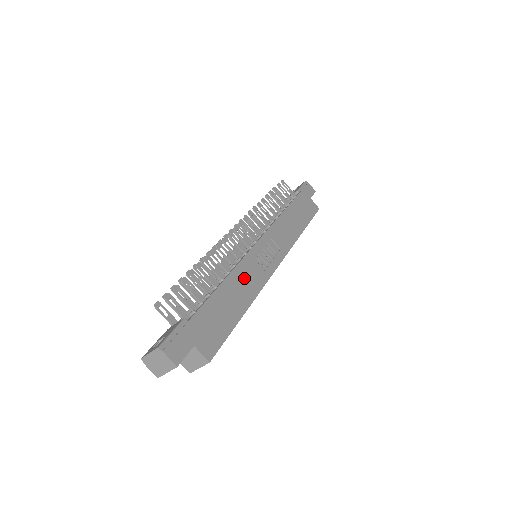
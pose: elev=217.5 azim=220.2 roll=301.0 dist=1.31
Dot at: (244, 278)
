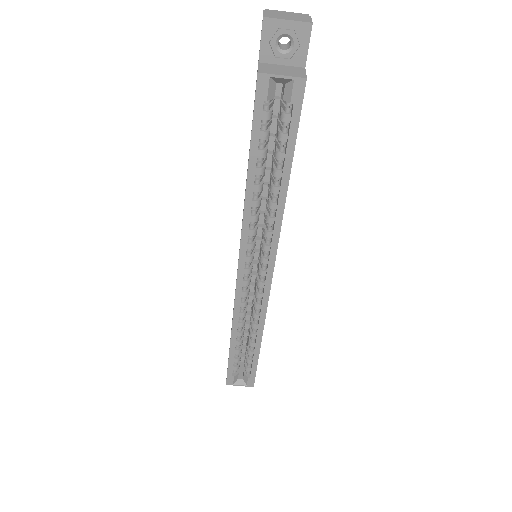
Dot at: occluded
